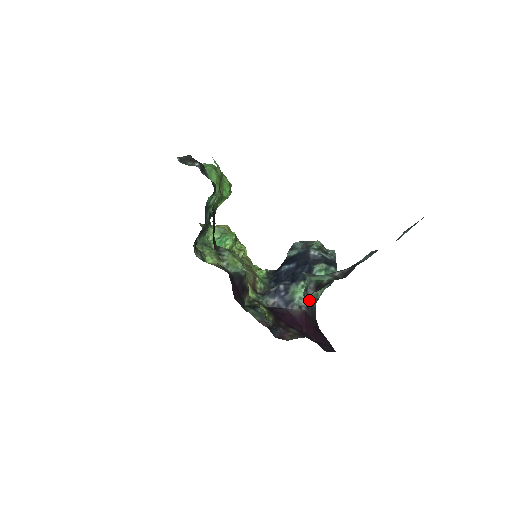
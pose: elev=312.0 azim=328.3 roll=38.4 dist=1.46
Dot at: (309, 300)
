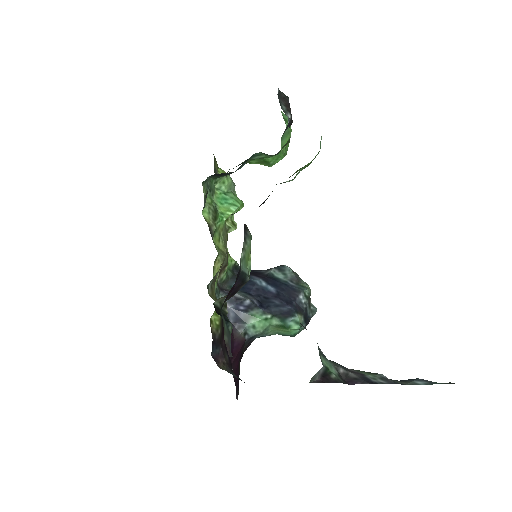
Dot at: (258, 334)
